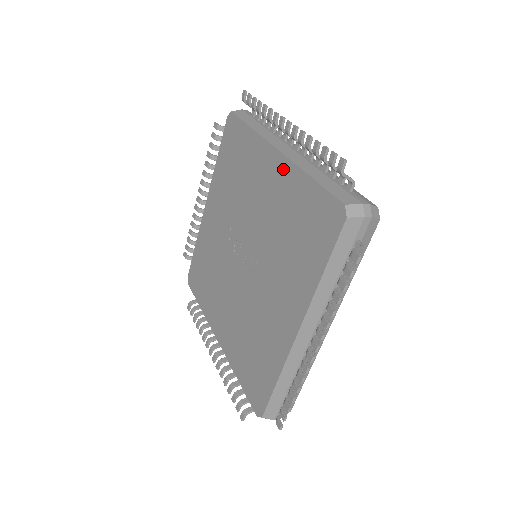
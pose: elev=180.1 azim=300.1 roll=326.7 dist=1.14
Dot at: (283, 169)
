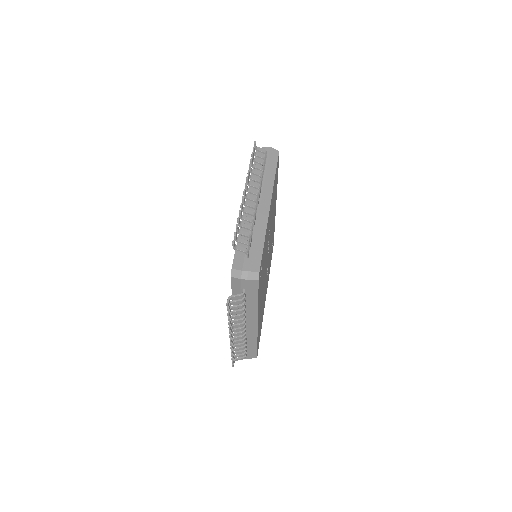
Dot at: occluded
